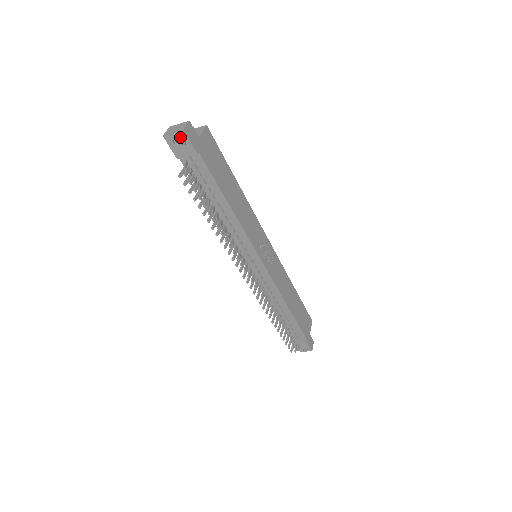
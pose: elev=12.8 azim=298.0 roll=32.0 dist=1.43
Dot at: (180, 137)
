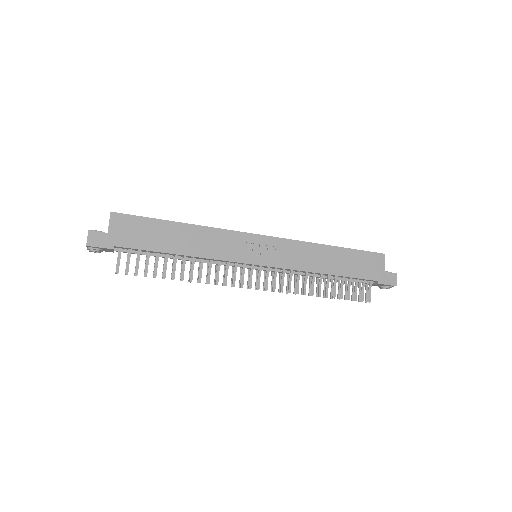
Dot at: (91, 249)
